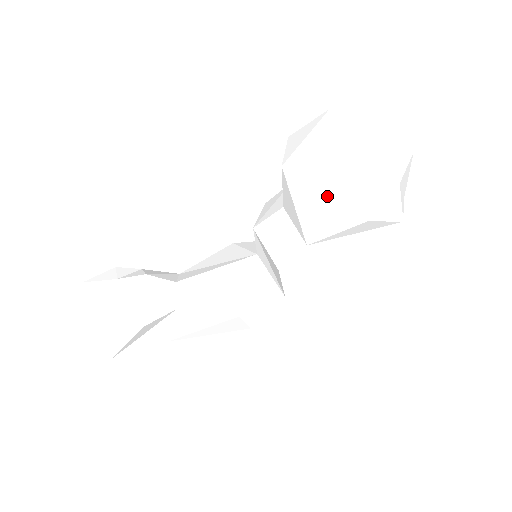
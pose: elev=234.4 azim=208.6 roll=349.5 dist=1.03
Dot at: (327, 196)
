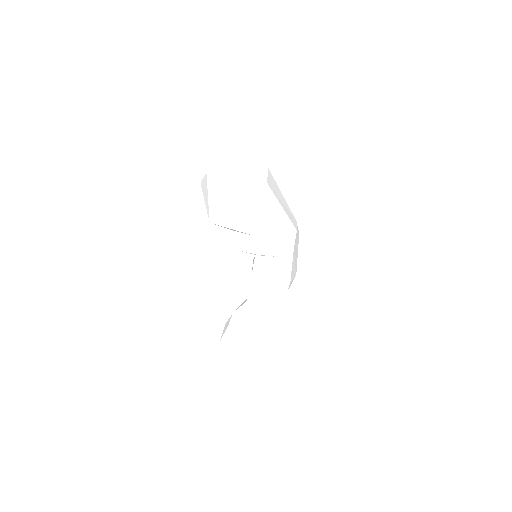
Dot at: (231, 213)
